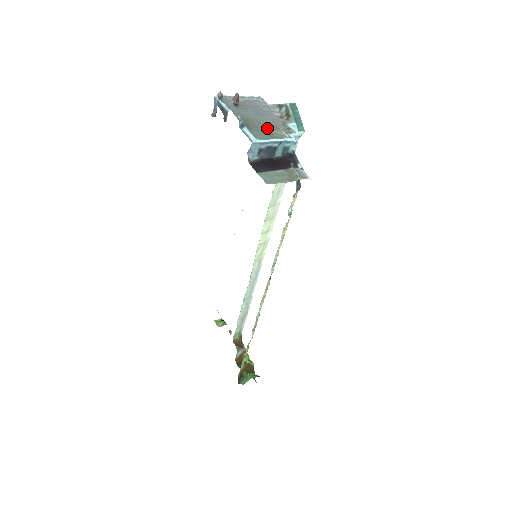
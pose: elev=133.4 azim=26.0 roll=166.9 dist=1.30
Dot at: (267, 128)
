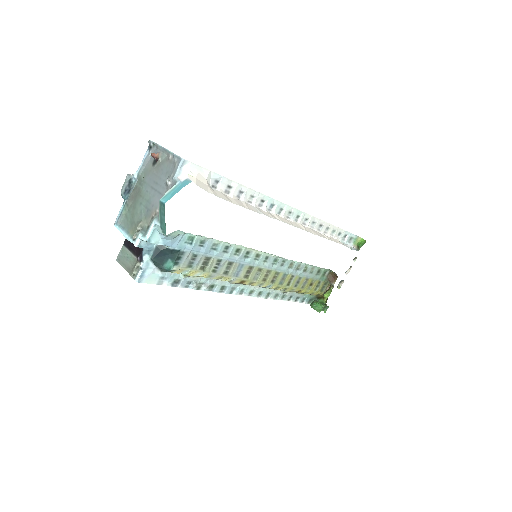
Dot at: (139, 214)
